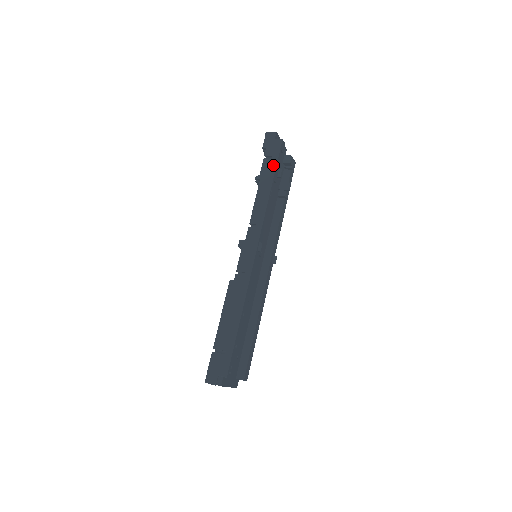
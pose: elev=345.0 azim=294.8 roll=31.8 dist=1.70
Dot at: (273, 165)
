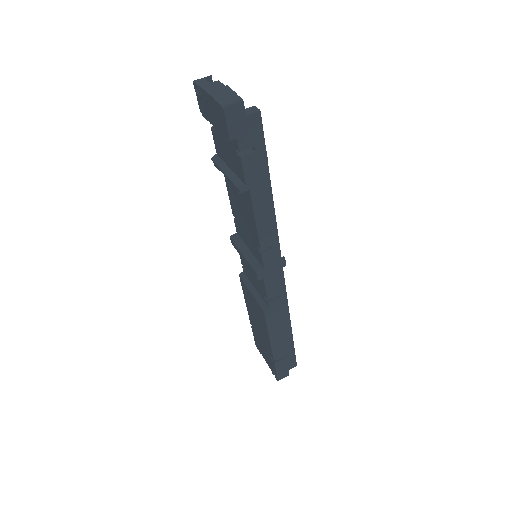
Dot at: (262, 161)
